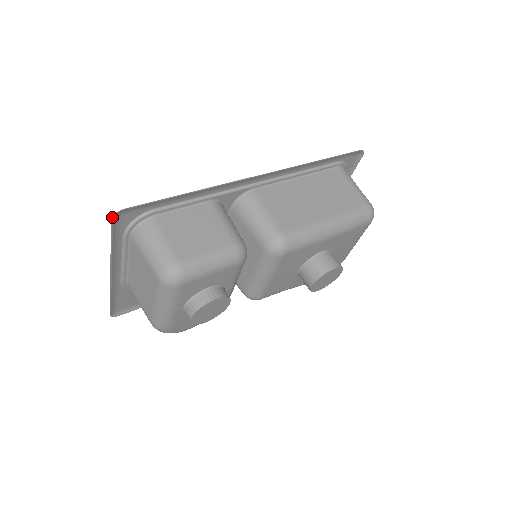
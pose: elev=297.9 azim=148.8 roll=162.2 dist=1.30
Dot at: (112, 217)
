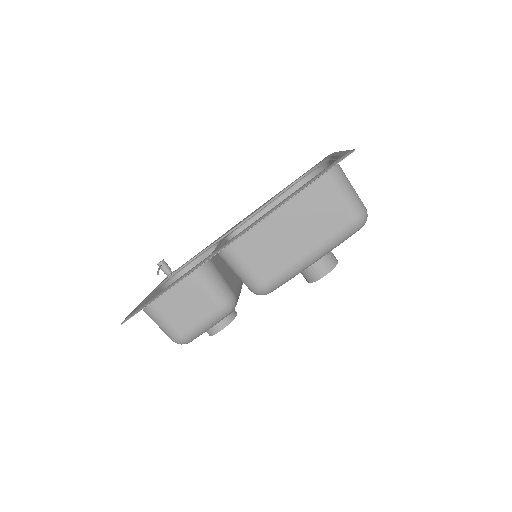
Dot at: occluded
